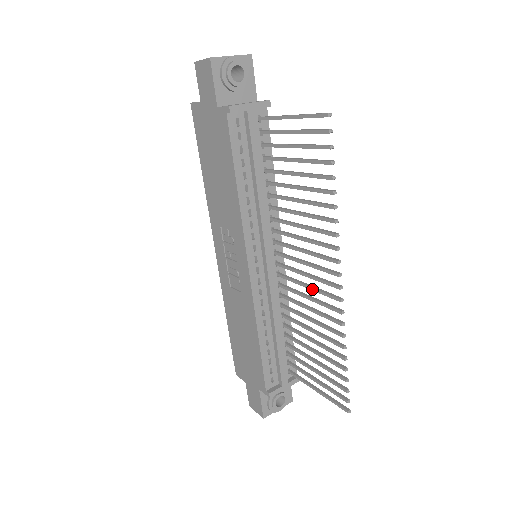
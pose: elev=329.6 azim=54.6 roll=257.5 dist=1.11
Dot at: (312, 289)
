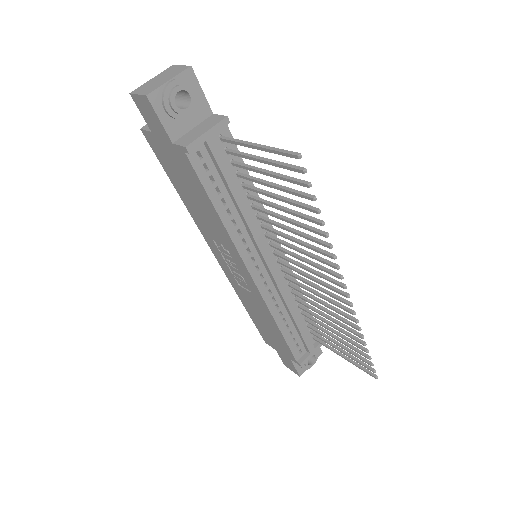
Dot at: (320, 290)
